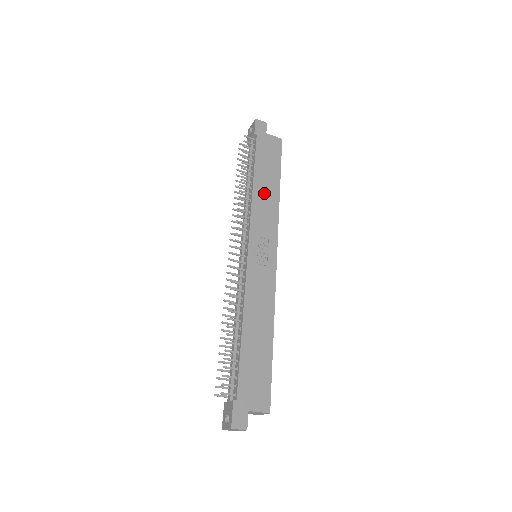
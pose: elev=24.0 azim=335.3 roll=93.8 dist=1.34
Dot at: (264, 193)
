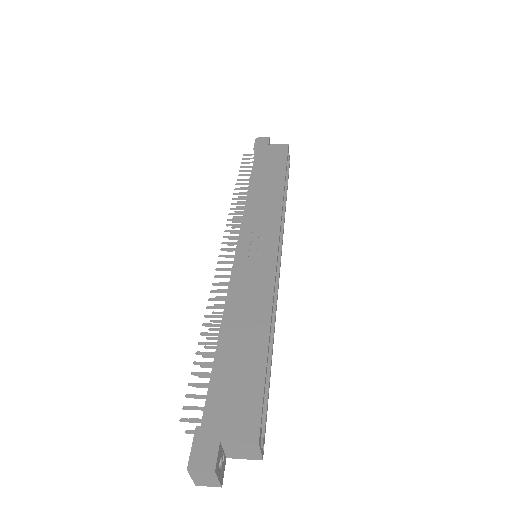
Dot at: (263, 192)
